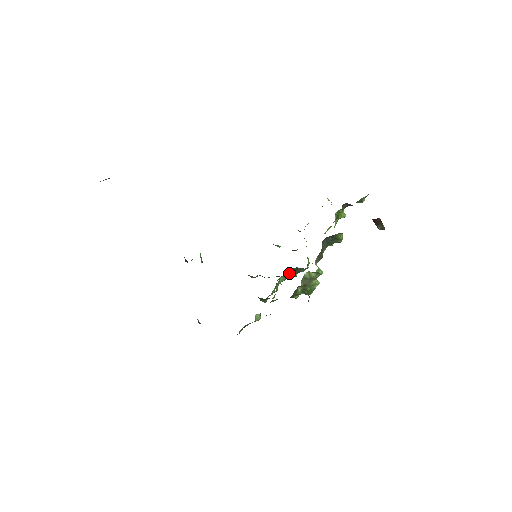
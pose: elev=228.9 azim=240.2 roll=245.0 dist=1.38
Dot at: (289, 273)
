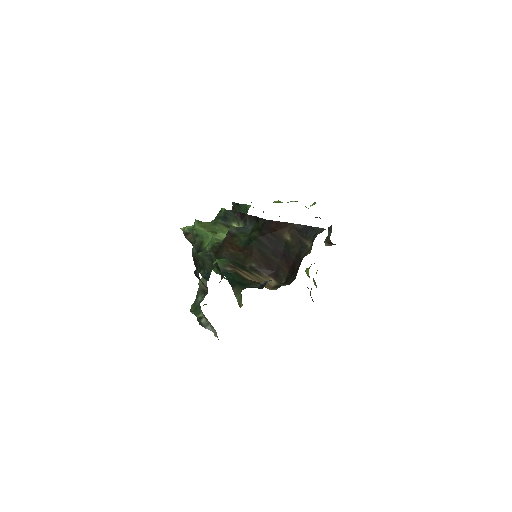
Dot at: occluded
